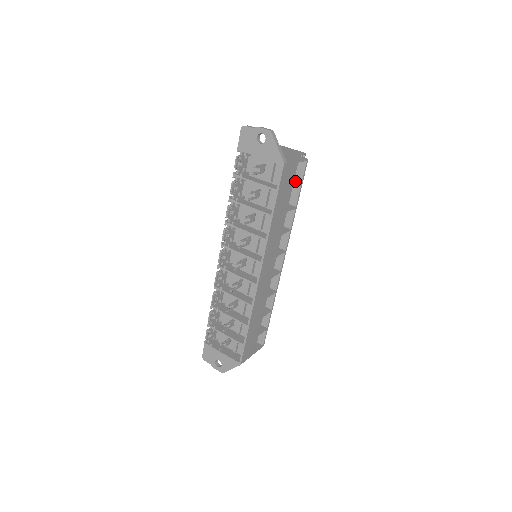
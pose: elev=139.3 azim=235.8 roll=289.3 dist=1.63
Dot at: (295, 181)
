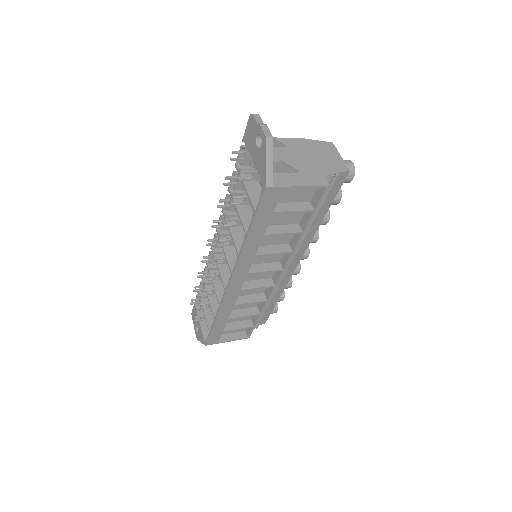
Dot at: (310, 203)
